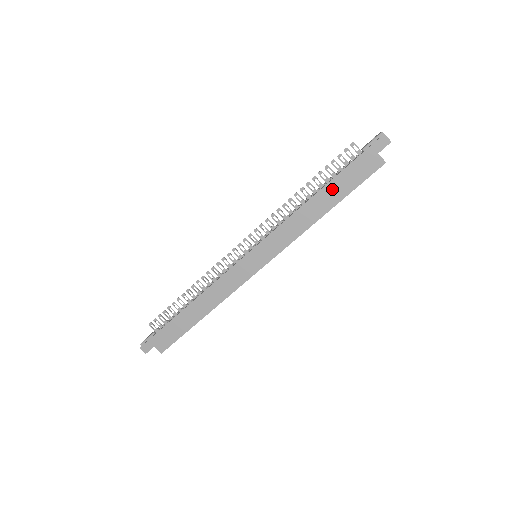
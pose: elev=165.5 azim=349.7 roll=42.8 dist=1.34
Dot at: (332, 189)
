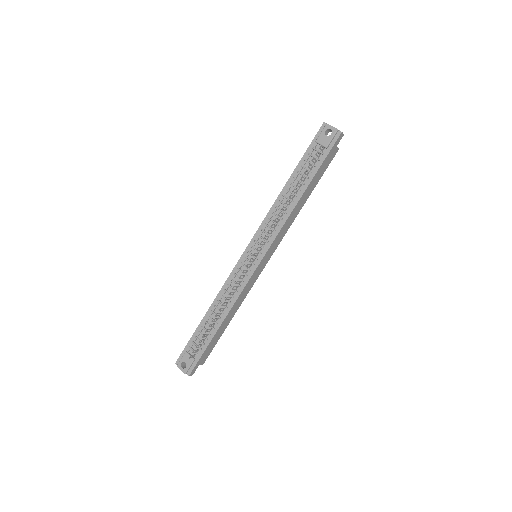
Dot at: (311, 186)
